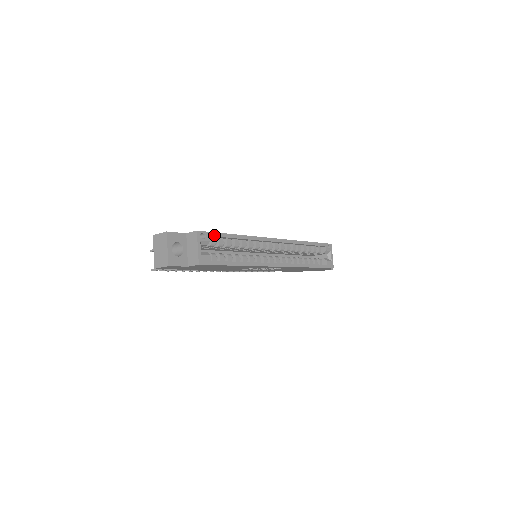
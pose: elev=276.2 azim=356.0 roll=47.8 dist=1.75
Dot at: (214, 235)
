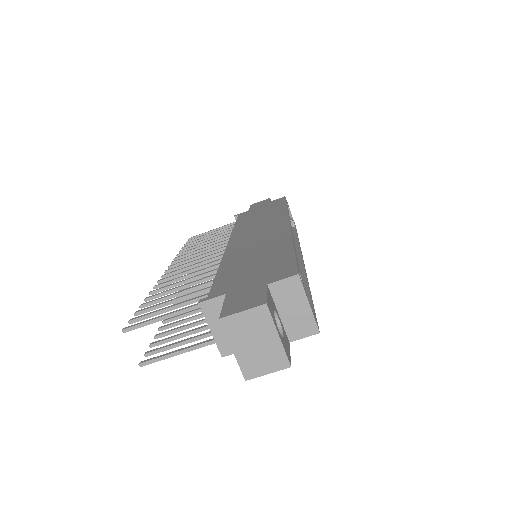
Dot at: (298, 265)
